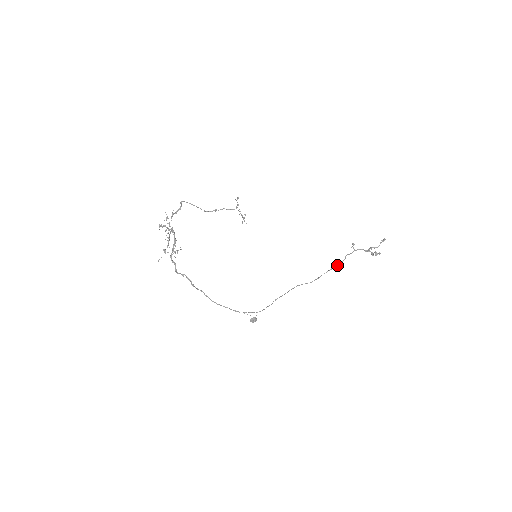
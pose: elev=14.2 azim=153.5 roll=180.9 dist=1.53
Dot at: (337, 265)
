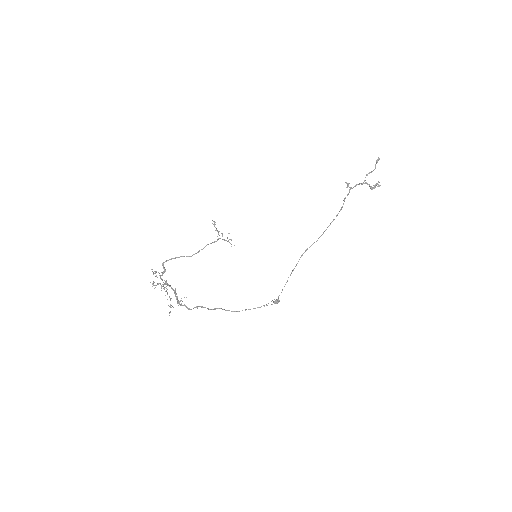
Dot at: (338, 213)
